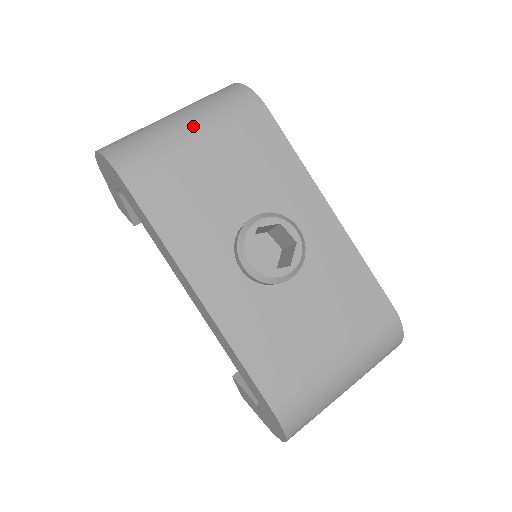
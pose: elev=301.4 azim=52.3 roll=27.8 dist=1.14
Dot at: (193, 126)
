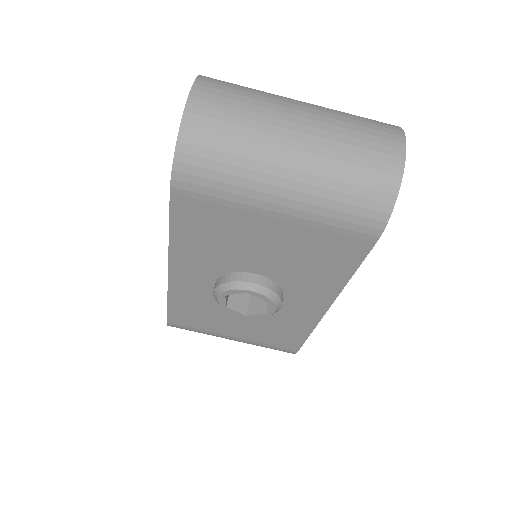
Dot at: (287, 199)
